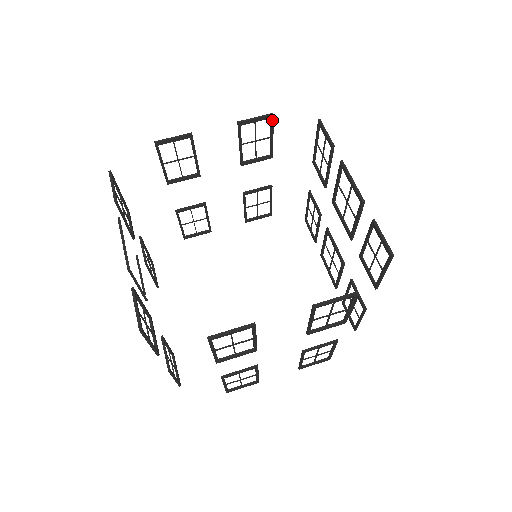
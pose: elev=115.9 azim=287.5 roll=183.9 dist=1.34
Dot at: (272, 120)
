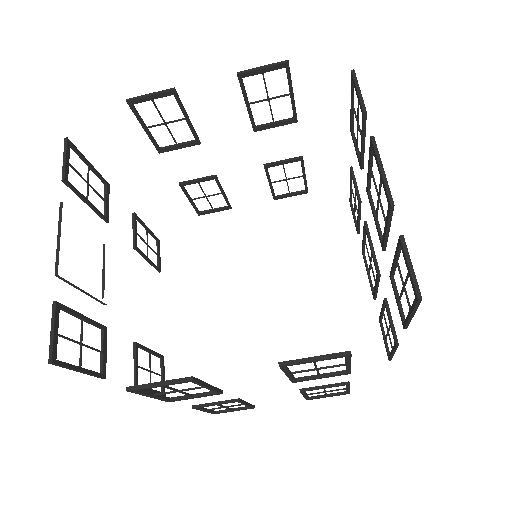
Dot at: (288, 70)
